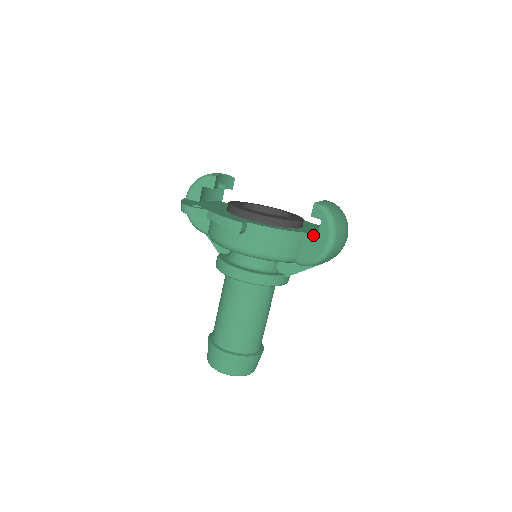
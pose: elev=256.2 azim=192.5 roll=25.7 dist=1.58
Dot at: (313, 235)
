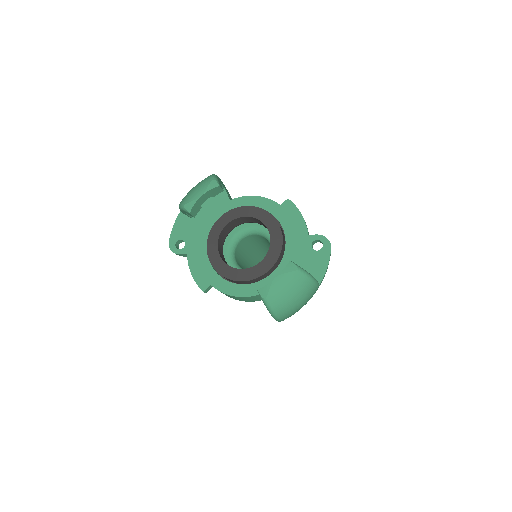
Dot at: occluded
